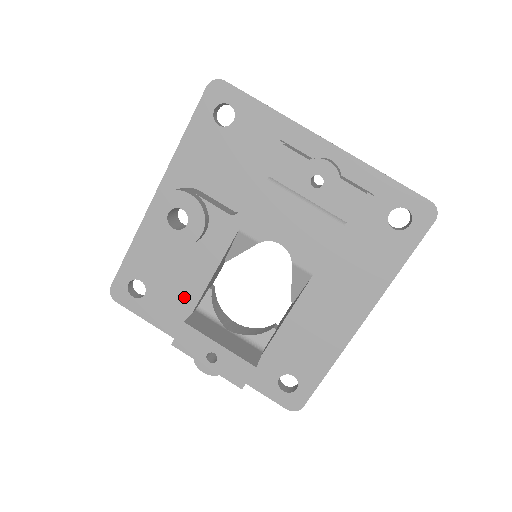
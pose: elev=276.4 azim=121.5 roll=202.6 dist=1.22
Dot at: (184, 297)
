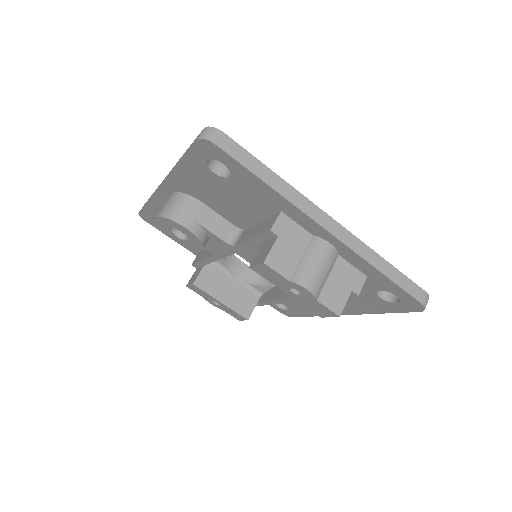
Dot at: occluded
